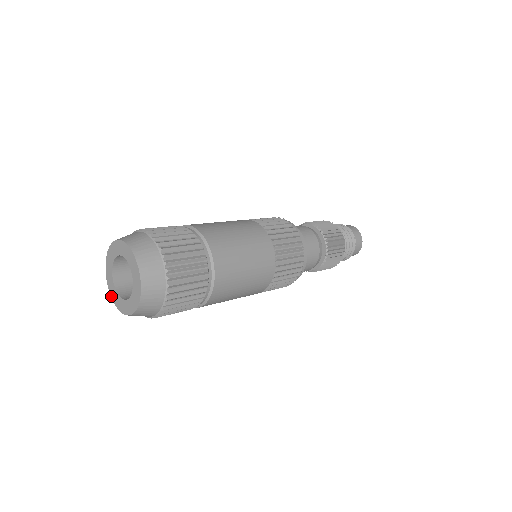
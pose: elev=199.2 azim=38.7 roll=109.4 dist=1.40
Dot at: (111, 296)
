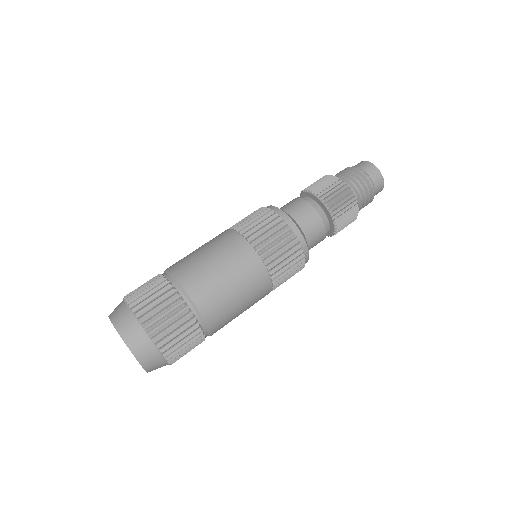
Dot at: occluded
